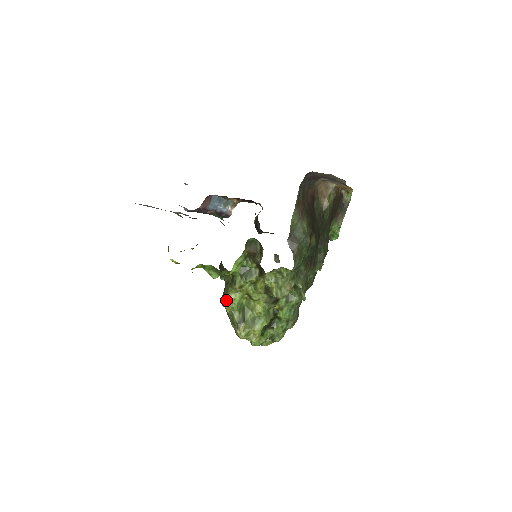
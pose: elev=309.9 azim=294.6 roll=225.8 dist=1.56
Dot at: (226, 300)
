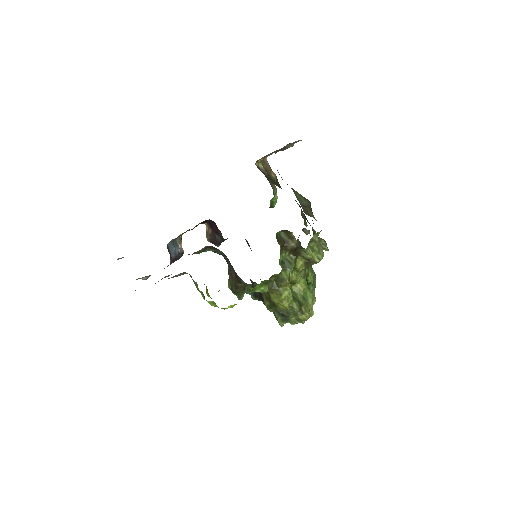
Dot at: (283, 300)
